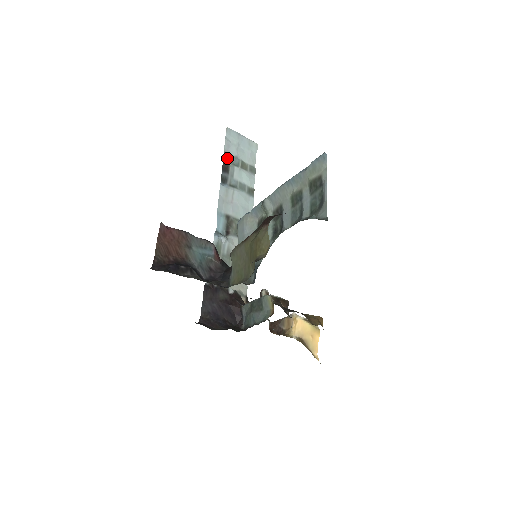
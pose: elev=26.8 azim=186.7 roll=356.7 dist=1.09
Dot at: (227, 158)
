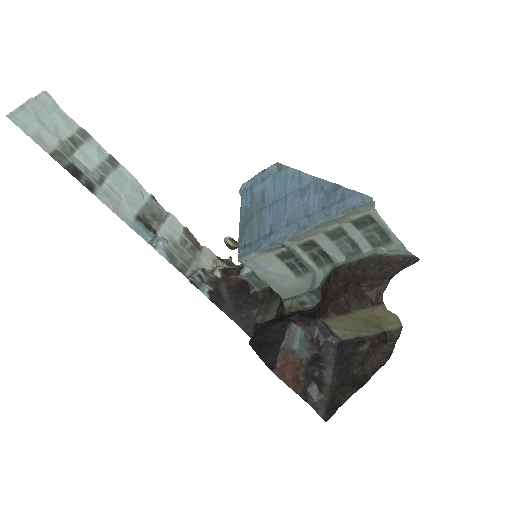
Dot at: (60, 158)
